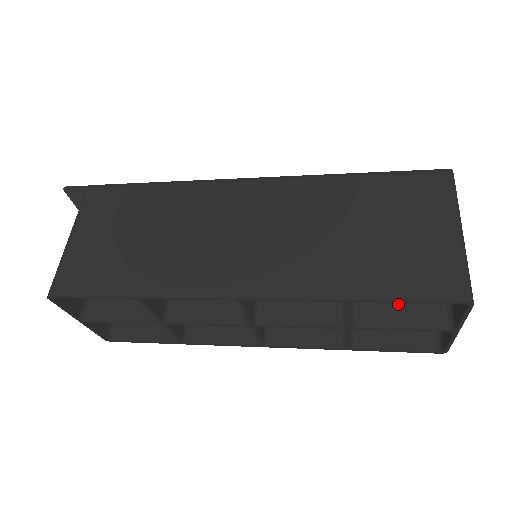
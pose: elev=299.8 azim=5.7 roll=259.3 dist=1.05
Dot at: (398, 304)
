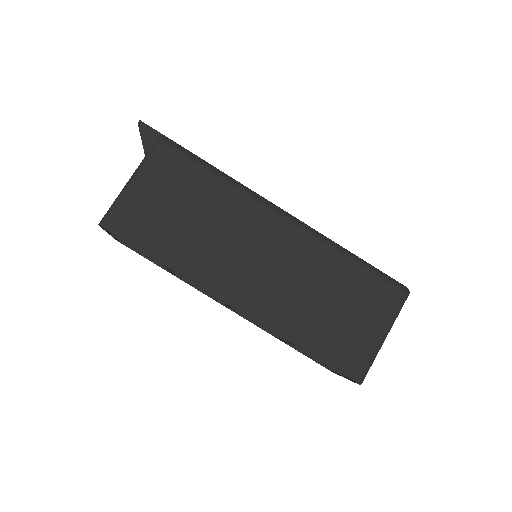
Dot at: occluded
